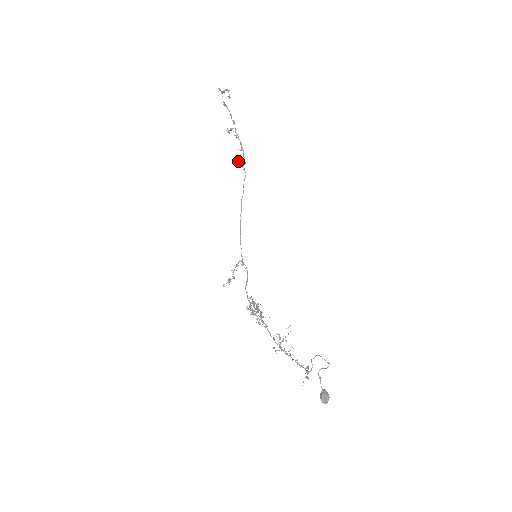
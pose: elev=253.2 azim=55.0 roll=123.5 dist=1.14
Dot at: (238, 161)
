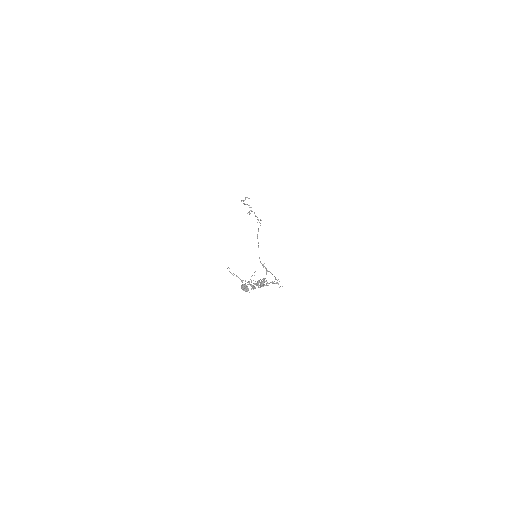
Dot at: (257, 222)
